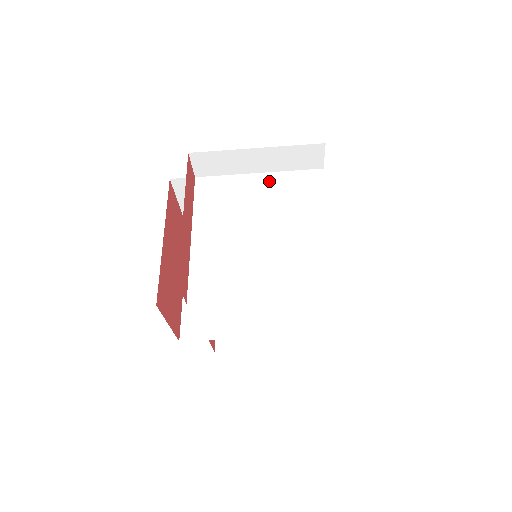
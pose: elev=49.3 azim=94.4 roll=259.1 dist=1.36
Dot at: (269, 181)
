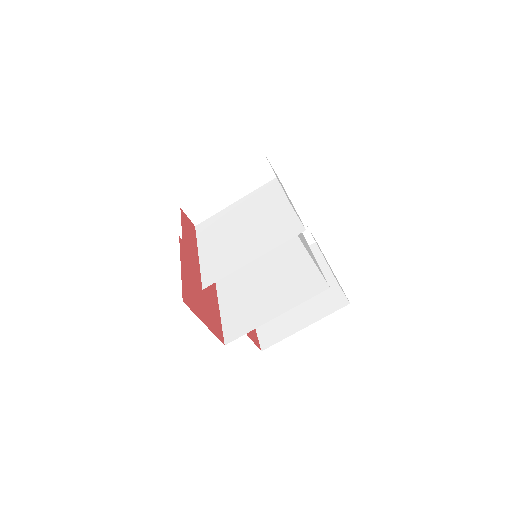
Dot at: (243, 202)
